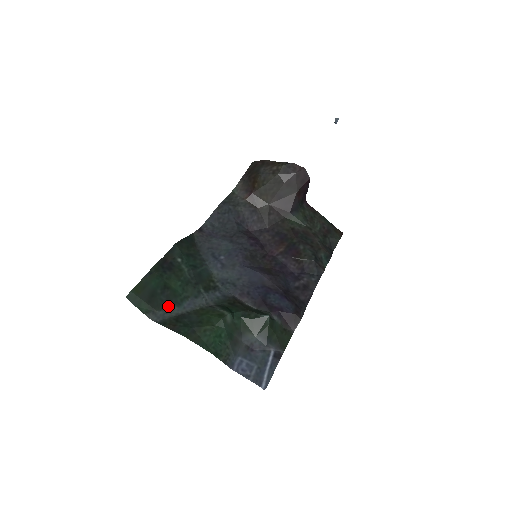
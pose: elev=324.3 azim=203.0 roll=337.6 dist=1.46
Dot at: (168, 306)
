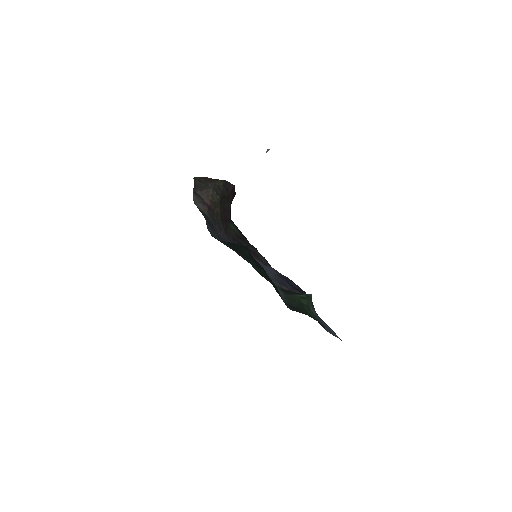
Dot at: occluded
